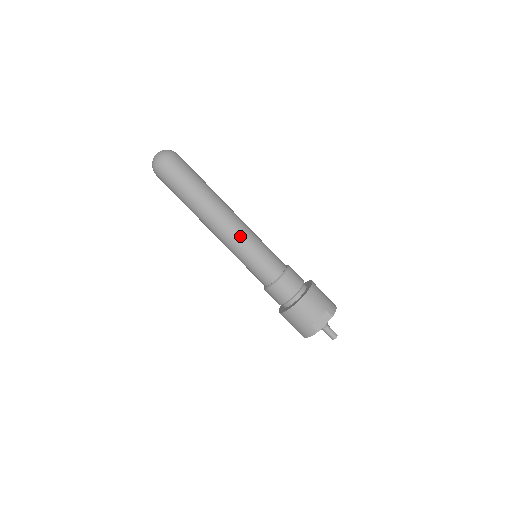
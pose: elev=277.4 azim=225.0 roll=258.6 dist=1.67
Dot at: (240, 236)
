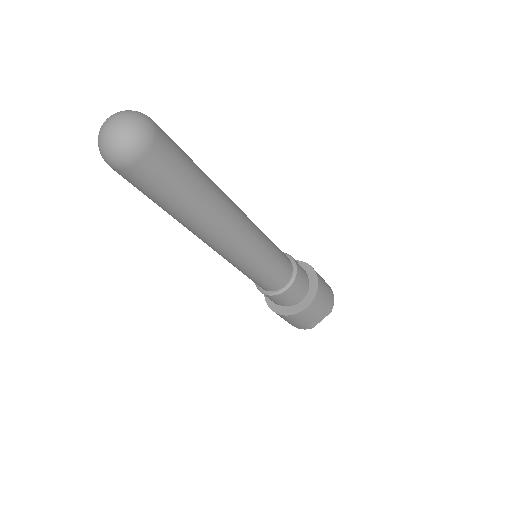
Dot at: (249, 251)
